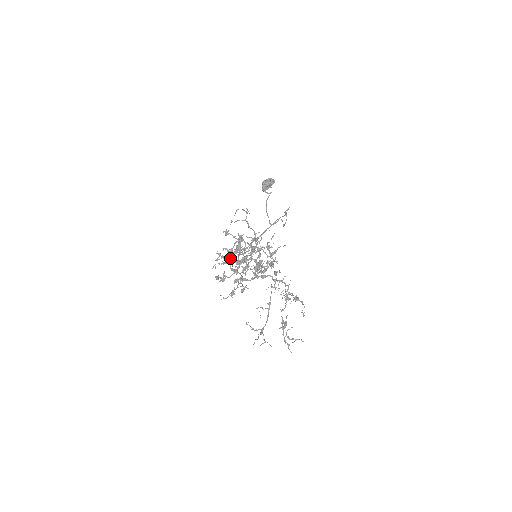
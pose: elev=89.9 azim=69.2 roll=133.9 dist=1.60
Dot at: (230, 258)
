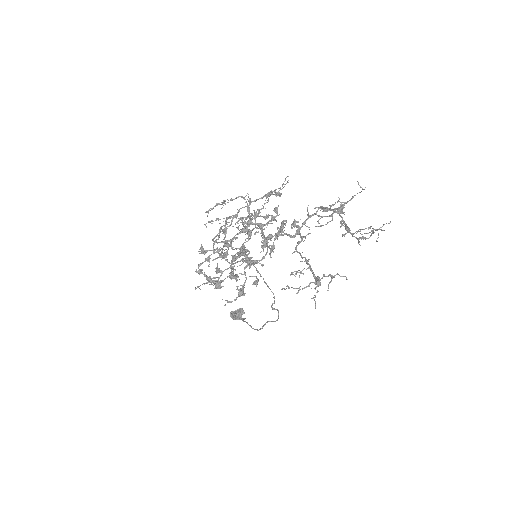
Dot at: (219, 242)
